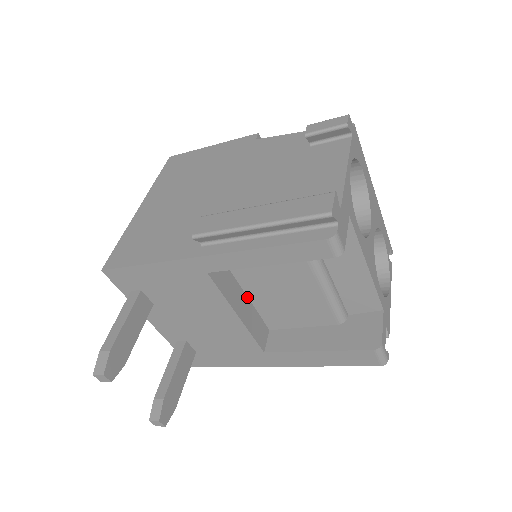
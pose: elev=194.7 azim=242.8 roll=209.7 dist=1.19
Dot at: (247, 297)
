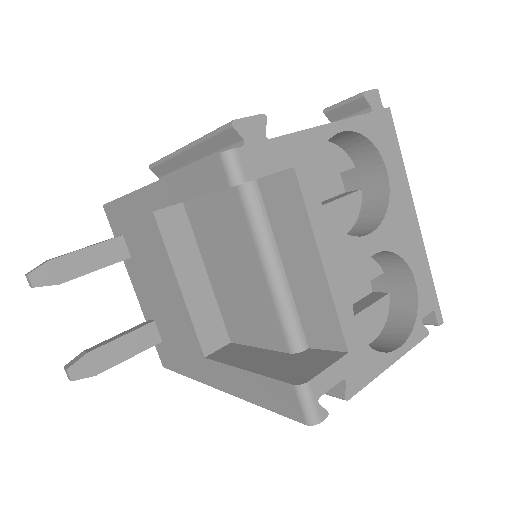
Dot at: (209, 280)
